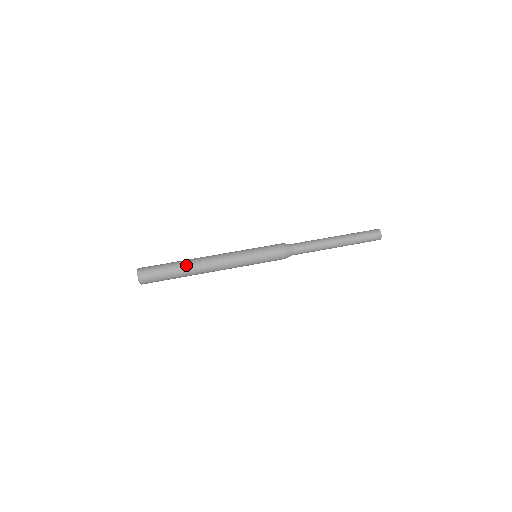
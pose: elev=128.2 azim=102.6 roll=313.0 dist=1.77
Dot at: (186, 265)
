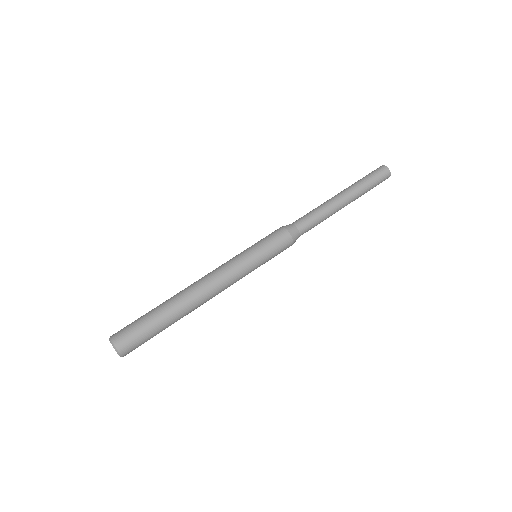
Dot at: (180, 315)
